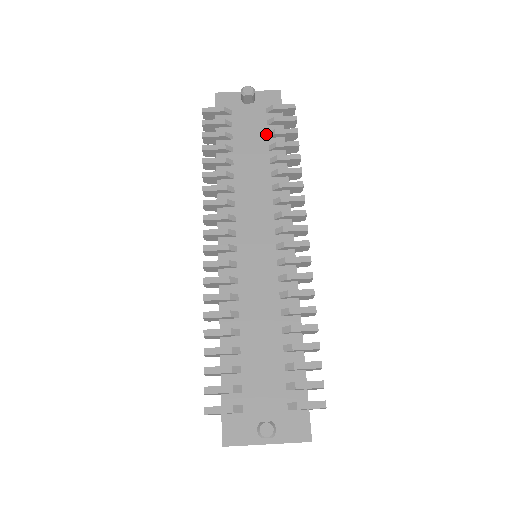
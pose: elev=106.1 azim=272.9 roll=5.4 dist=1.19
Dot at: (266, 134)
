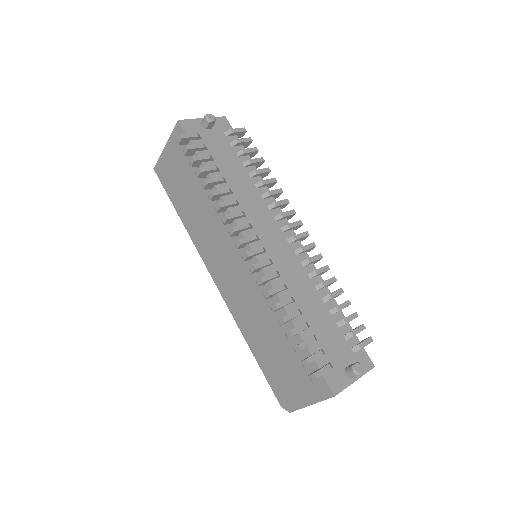
Dot at: (235, 154)
